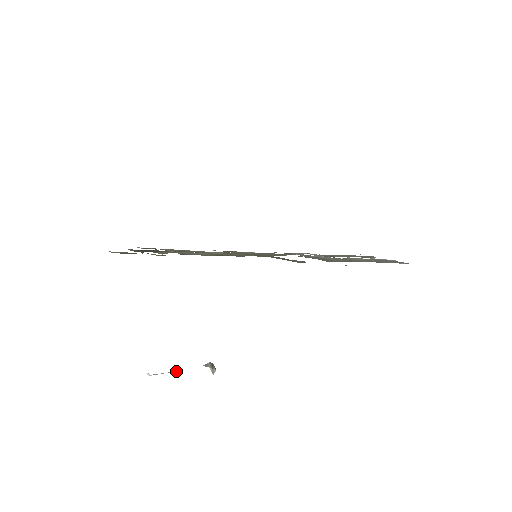
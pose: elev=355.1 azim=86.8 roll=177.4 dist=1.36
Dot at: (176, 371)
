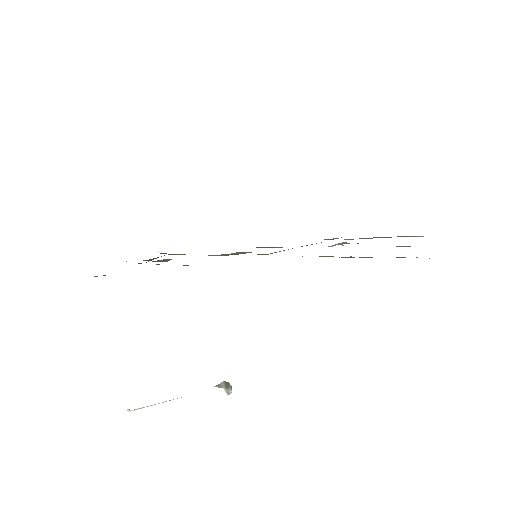
Dot at: occluded
